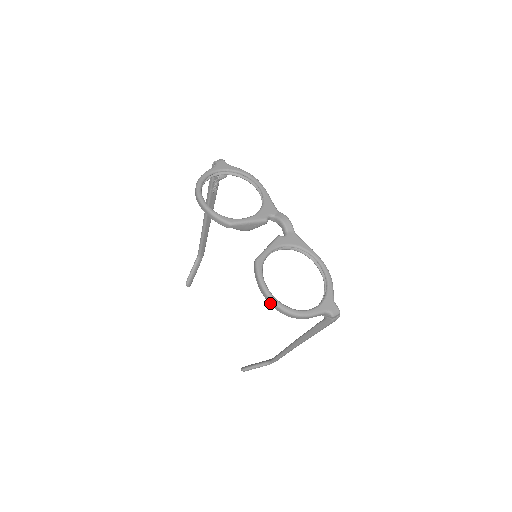
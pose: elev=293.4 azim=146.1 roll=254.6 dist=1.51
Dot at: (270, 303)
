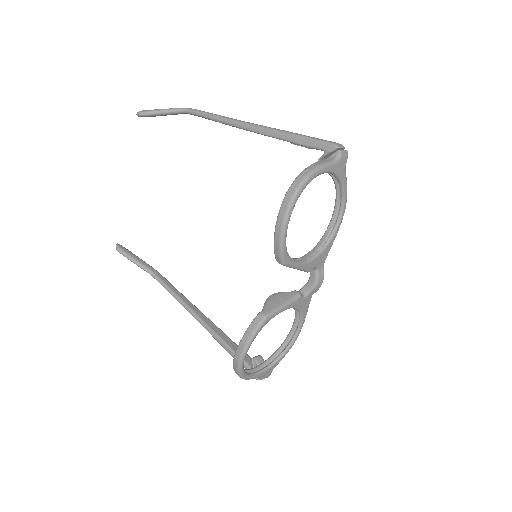
Dot at: (235, 360)
